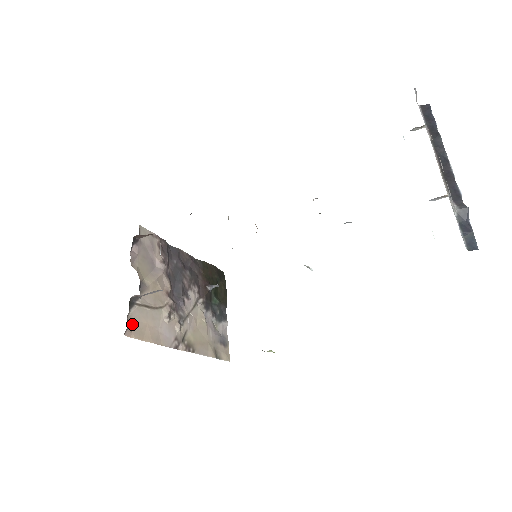
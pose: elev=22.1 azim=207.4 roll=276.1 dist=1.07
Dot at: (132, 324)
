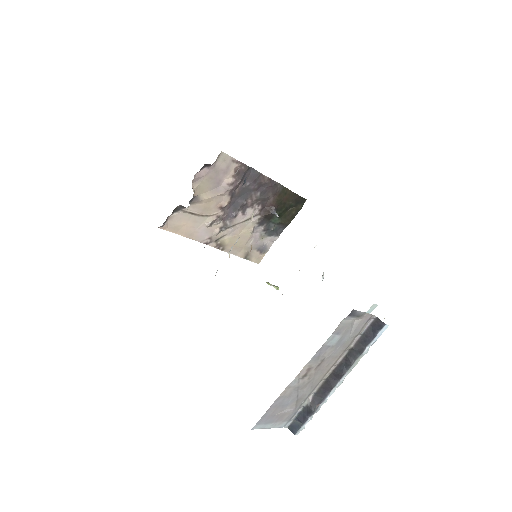
Dot at: (171, 222)
